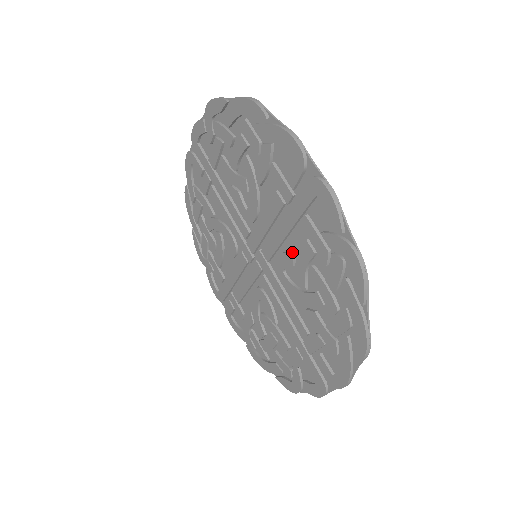
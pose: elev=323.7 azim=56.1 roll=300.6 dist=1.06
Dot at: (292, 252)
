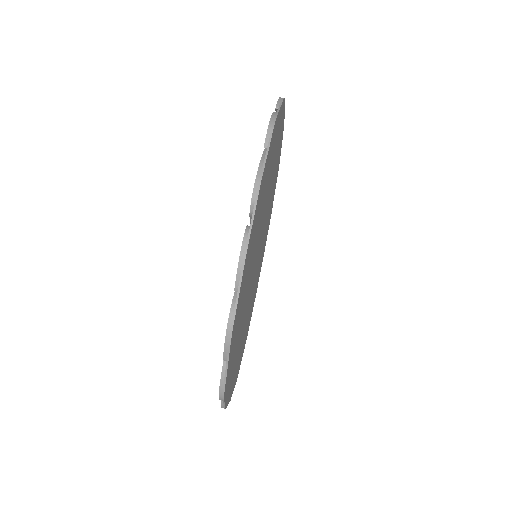
Dot at: occluded
